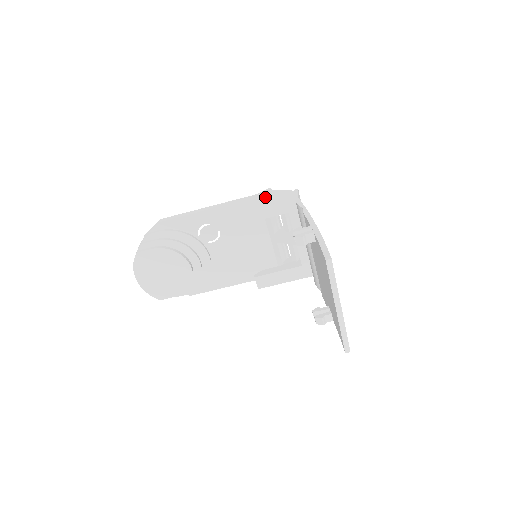
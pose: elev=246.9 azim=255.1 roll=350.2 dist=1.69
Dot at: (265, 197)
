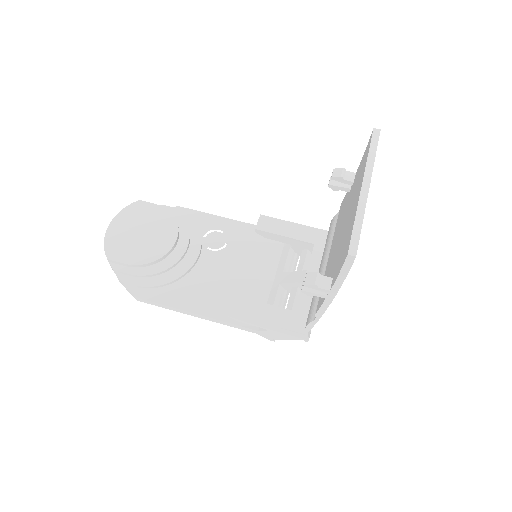
Dot at: occluded
